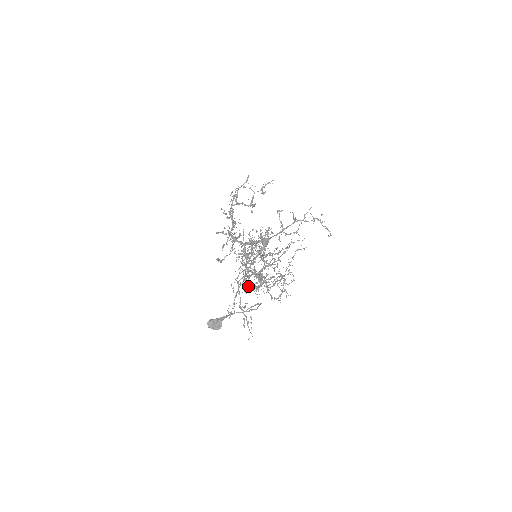
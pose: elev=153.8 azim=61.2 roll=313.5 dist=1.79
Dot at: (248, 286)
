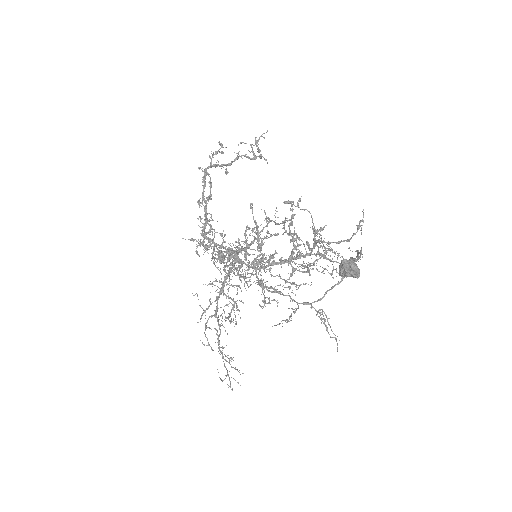
Dot at: (264, 300)
